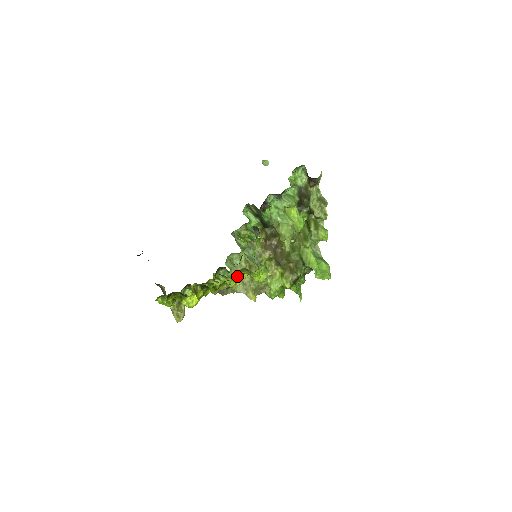
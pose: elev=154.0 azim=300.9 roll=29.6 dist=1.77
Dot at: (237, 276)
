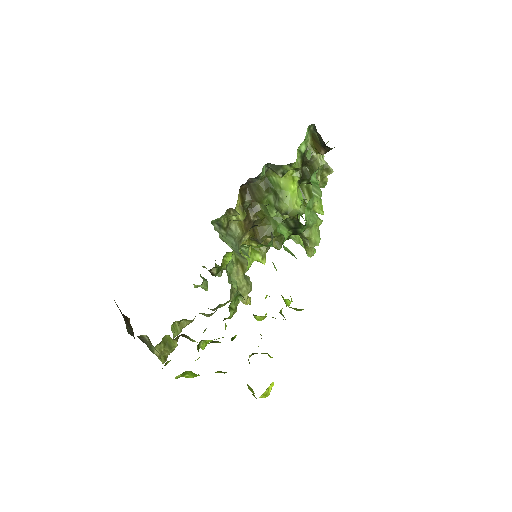
Dot at: occluded
